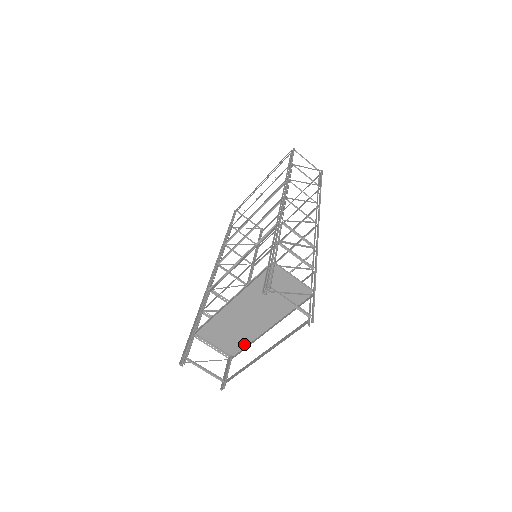
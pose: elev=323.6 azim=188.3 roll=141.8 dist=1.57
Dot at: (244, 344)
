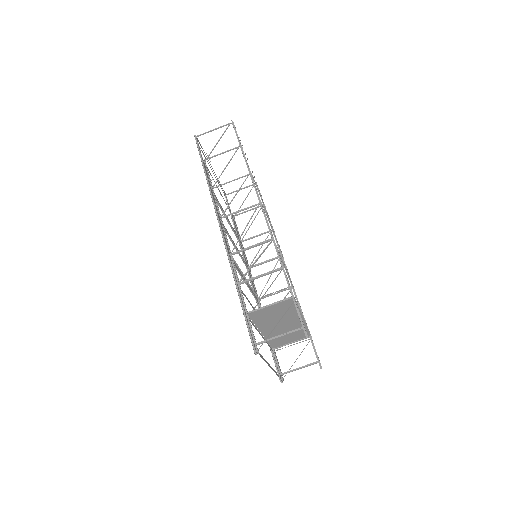
Dot at: (306, 330)
